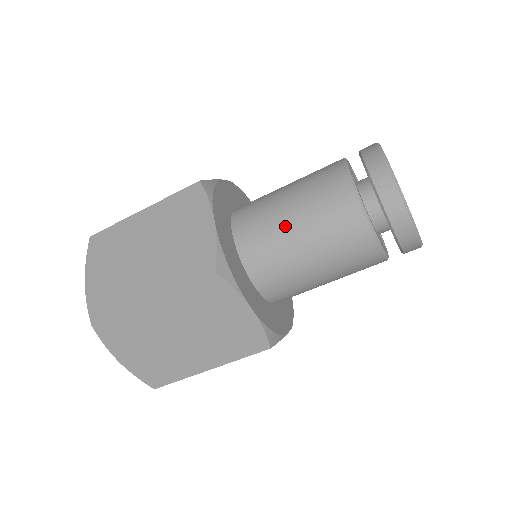
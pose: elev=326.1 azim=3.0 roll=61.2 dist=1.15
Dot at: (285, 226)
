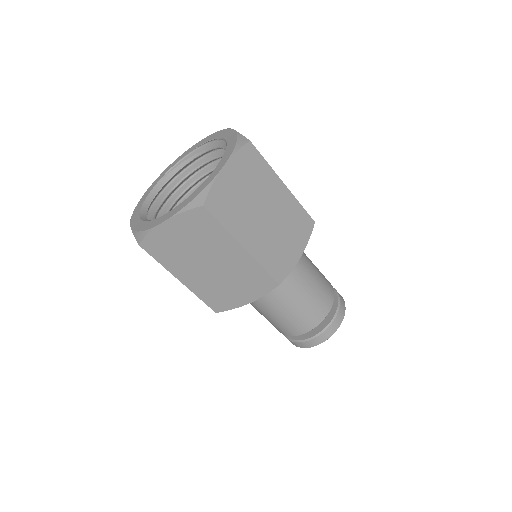
Dot at: (268, 309)
